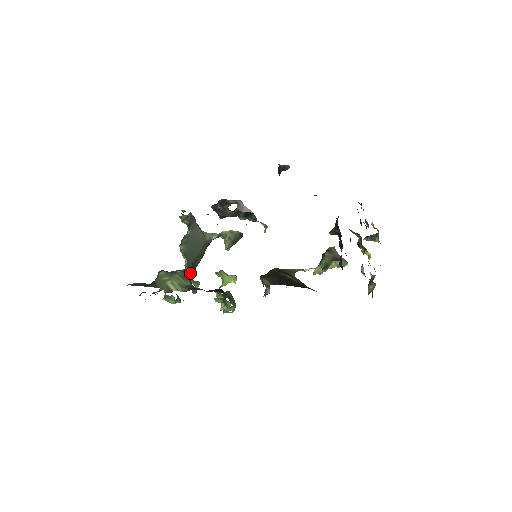
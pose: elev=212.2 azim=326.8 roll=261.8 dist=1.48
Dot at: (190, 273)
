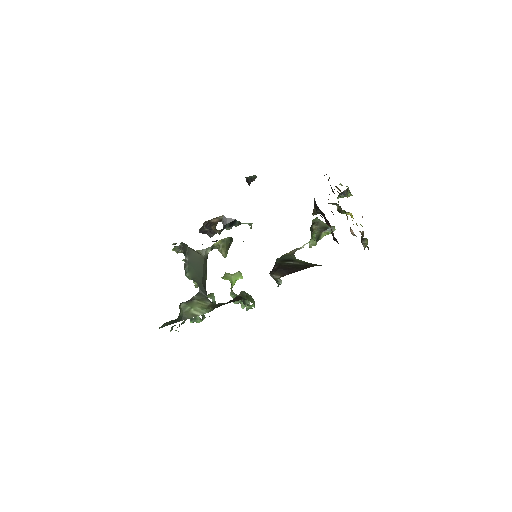
Dot at: (205, 293)
